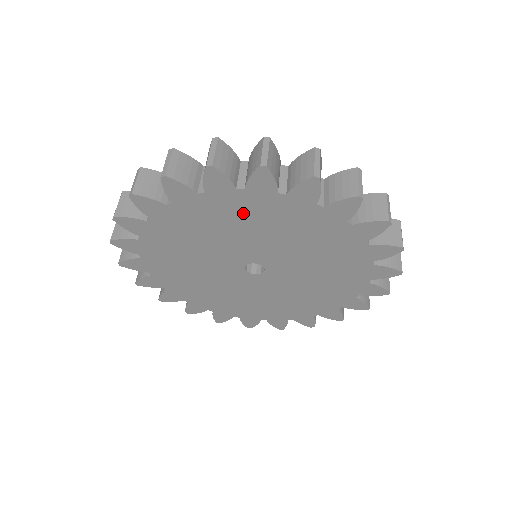
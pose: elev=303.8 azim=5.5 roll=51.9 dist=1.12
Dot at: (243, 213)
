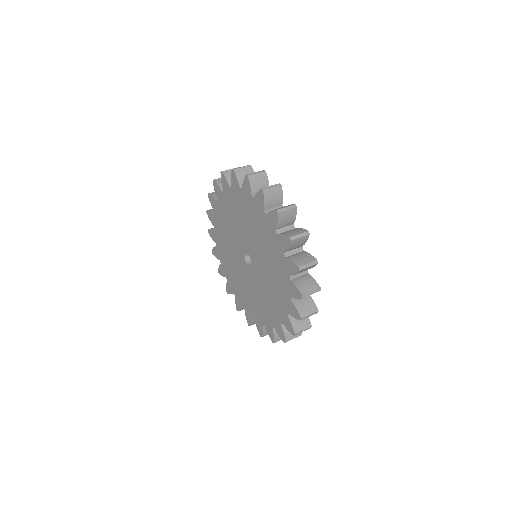
Dot at: (260, 225)
